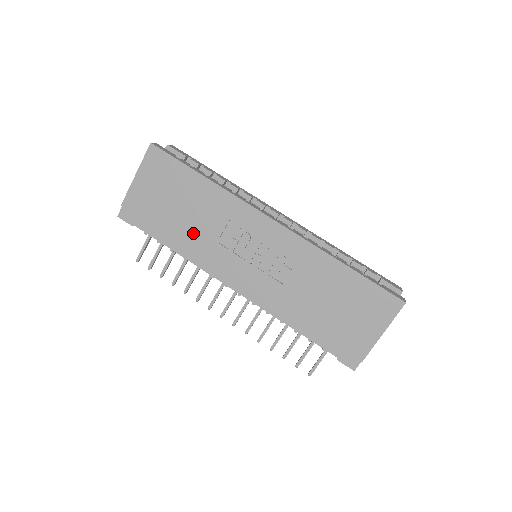
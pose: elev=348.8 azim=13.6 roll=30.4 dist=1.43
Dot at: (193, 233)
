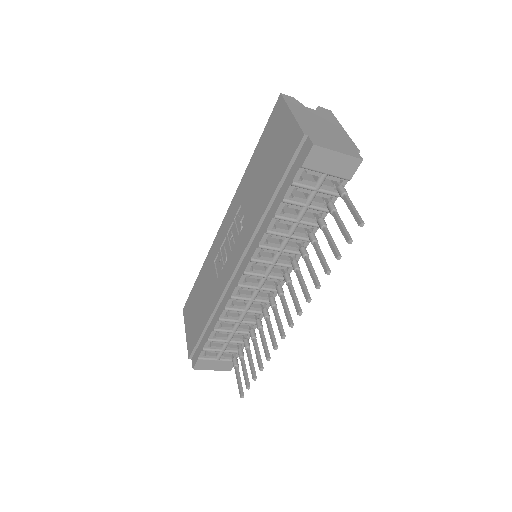
Dot at: (210, 300)
